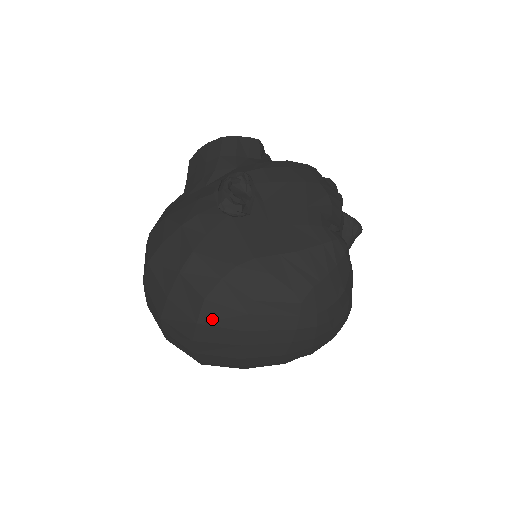
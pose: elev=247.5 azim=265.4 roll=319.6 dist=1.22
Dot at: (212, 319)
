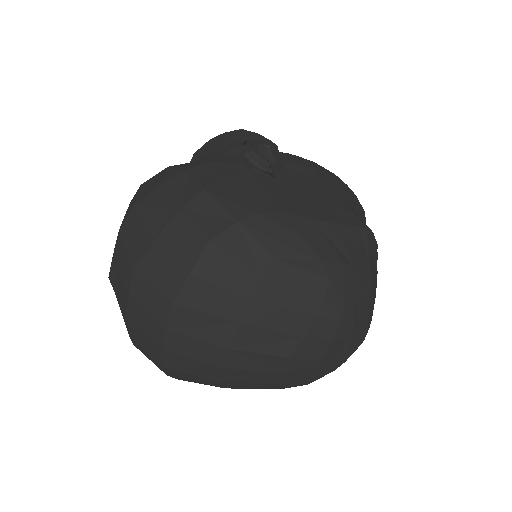
Dot at: (212, 272)
